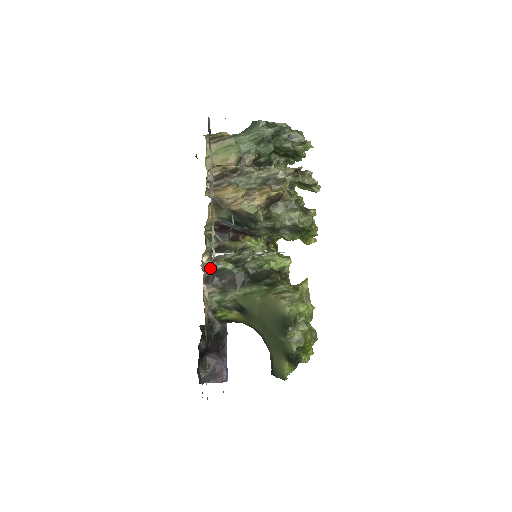
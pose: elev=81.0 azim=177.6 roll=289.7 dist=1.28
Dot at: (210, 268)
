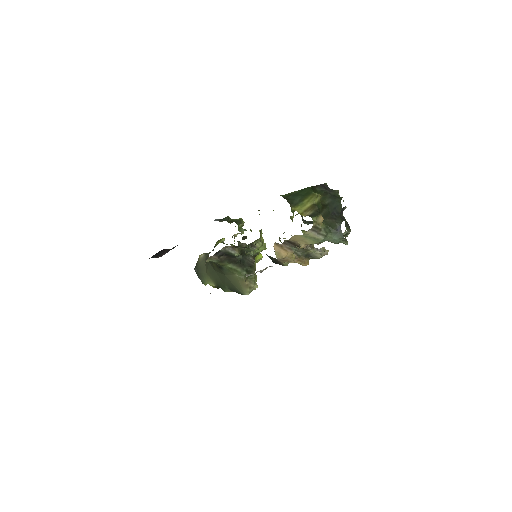
Dot at: (226, 249)
